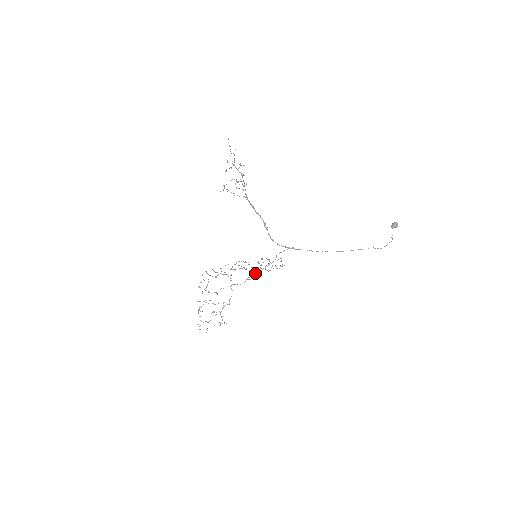
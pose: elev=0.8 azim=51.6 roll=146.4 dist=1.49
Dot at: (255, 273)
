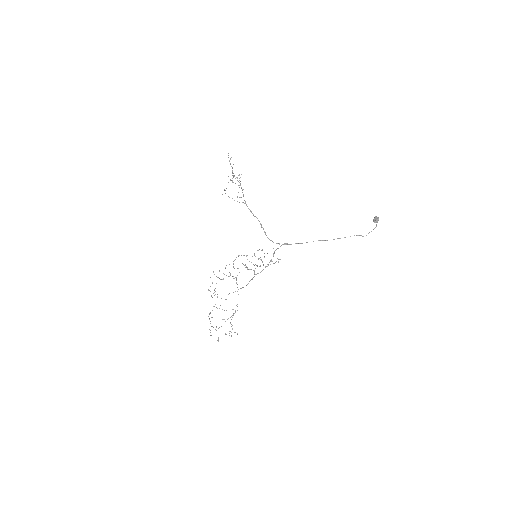
Dot at: occluded
